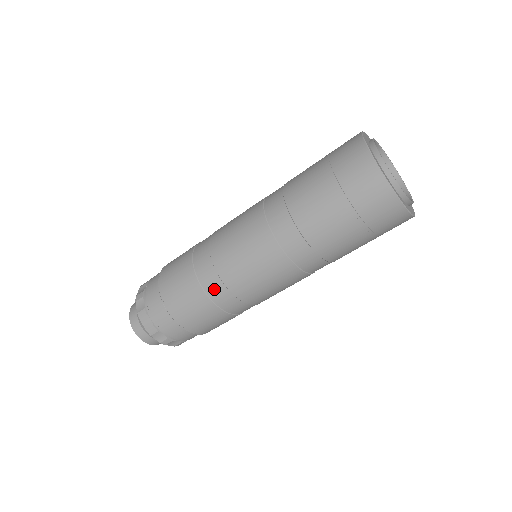
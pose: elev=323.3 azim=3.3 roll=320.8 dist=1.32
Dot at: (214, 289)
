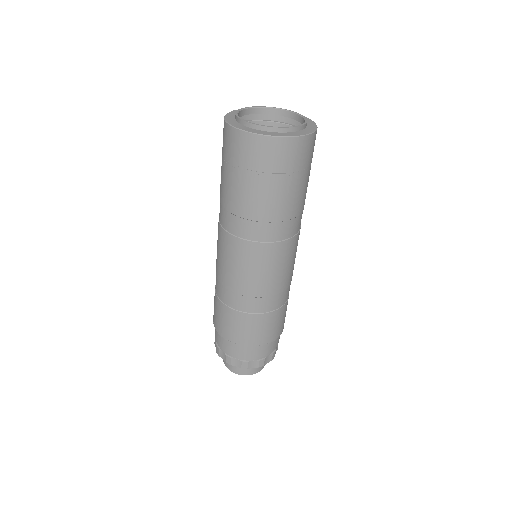
Dot at: (218, 288)
